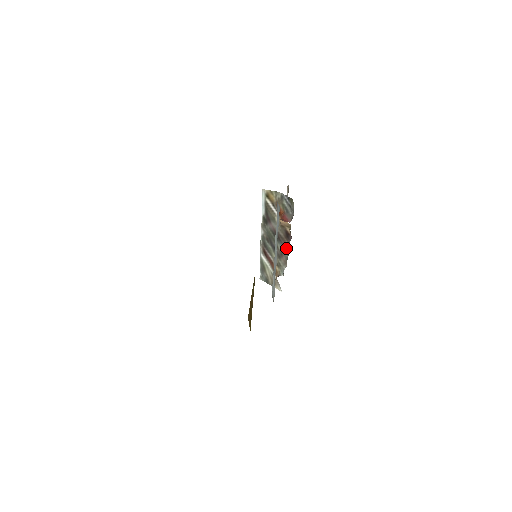
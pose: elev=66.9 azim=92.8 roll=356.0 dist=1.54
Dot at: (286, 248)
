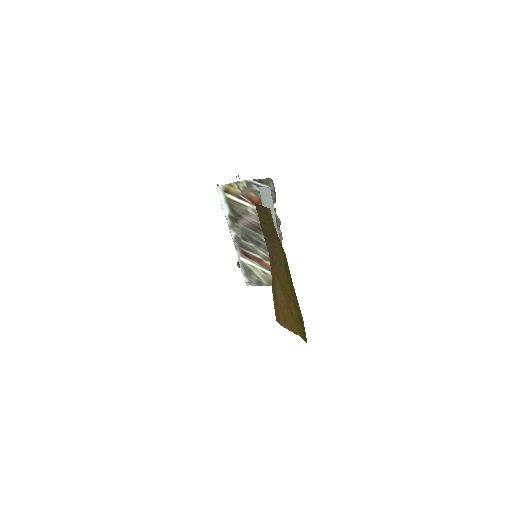
Dot at: occluded
